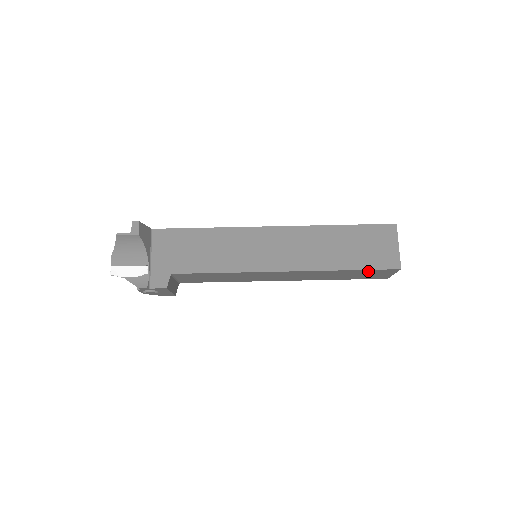
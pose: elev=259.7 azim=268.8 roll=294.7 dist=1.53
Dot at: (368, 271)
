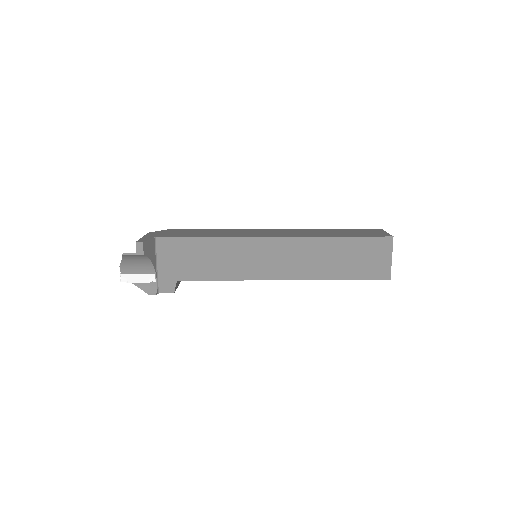
Dot at: occluded
